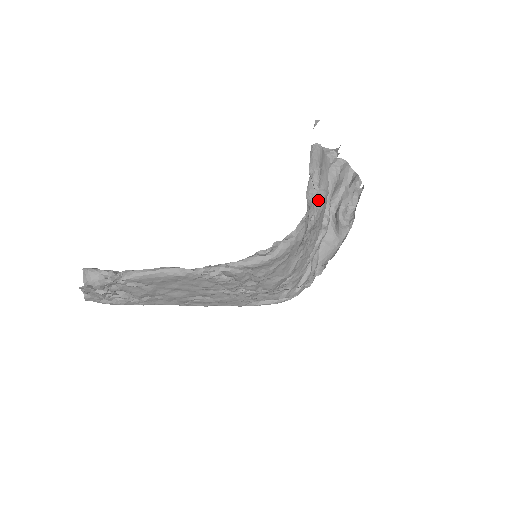
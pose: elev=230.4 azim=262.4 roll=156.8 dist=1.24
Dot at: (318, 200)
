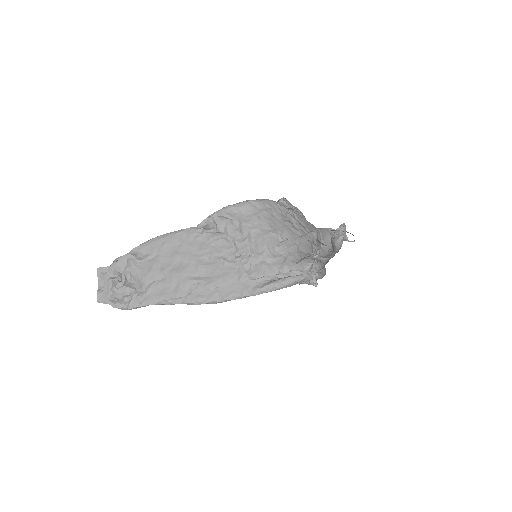
Dot at: occluded
